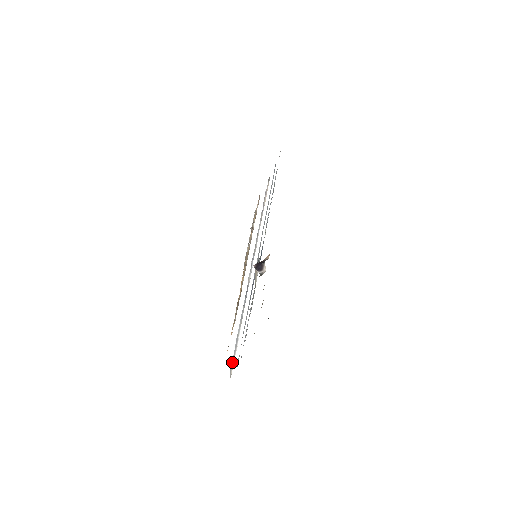
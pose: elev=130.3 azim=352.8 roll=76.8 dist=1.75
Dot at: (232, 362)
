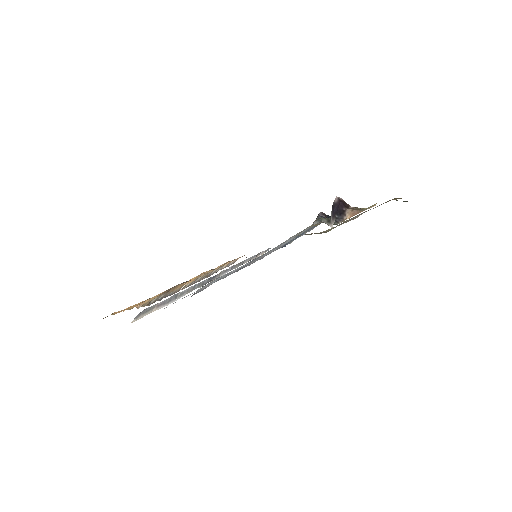
Dot at: (152, 306)
